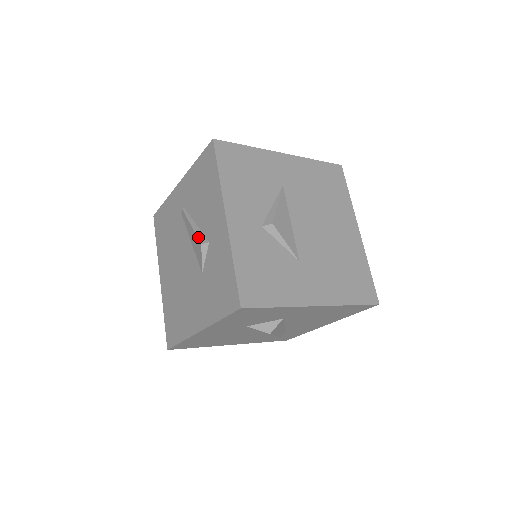
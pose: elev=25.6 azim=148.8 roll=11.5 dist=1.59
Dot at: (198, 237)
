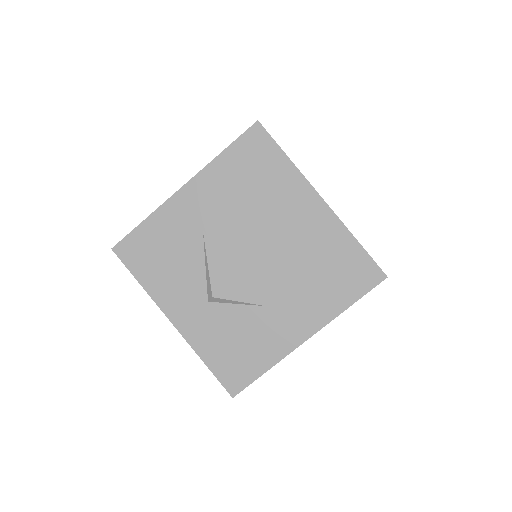
Dot at: occluded
